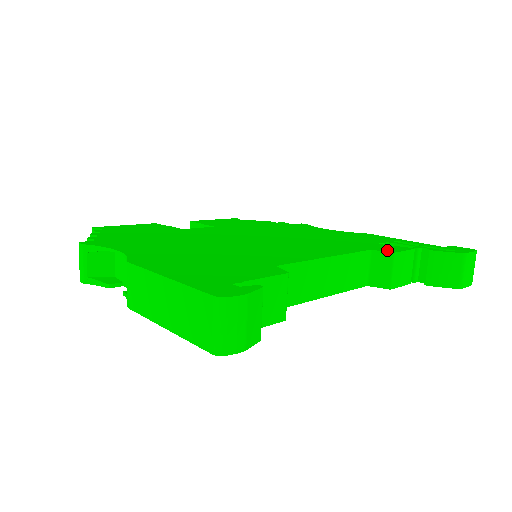
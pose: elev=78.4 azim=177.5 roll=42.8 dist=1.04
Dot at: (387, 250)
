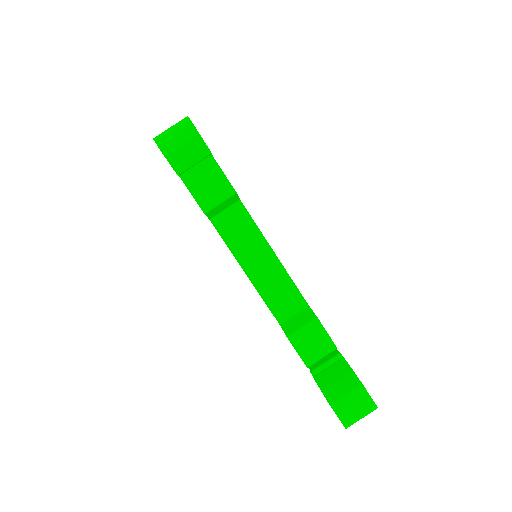
Dot at: occluded
